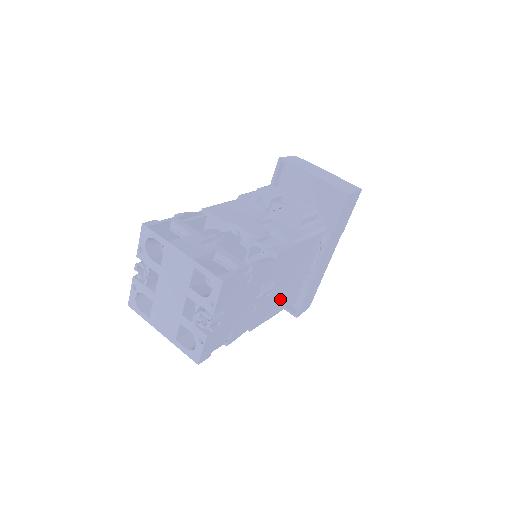
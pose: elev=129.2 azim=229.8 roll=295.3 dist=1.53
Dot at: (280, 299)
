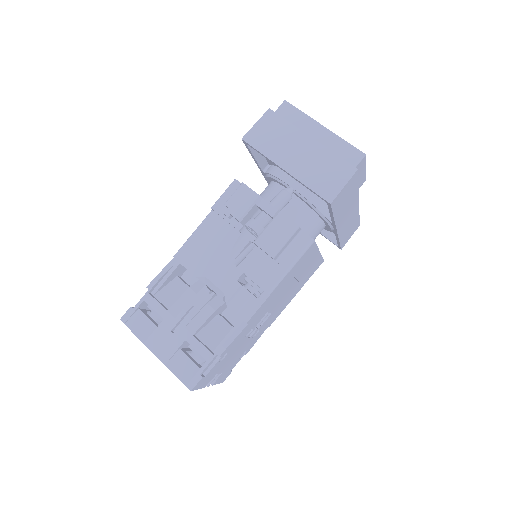
Dot at: (292, 292)
